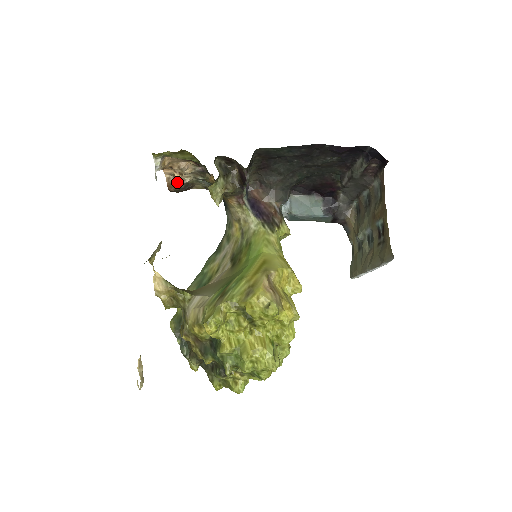
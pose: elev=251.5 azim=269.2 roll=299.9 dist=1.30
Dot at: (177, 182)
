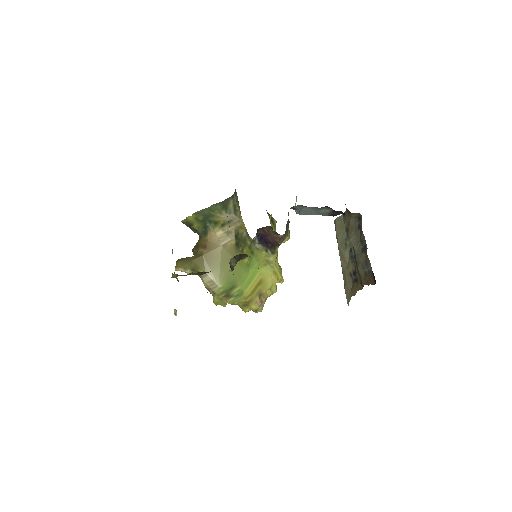
Dot at: occluded
